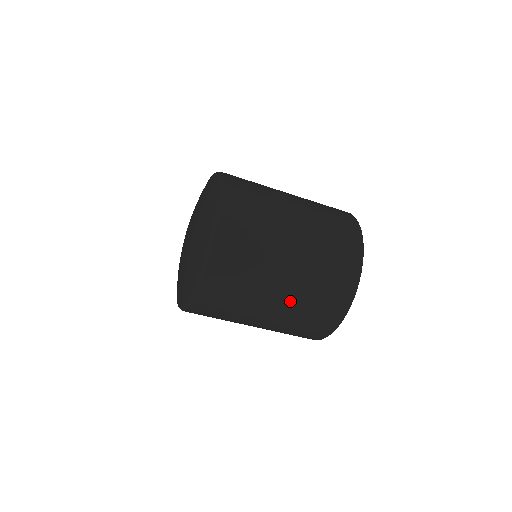
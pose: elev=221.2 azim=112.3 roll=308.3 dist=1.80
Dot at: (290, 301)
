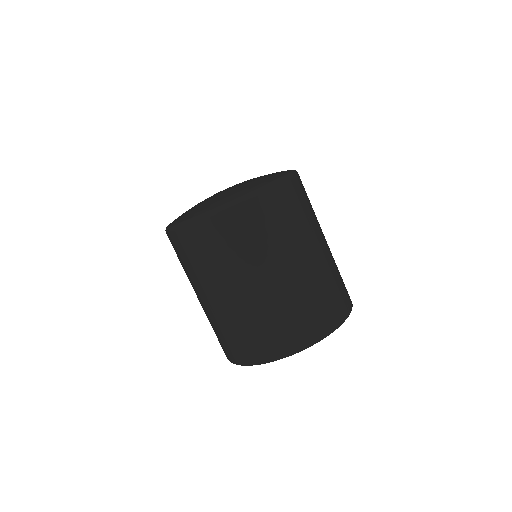
Dot at: (235, 308)
